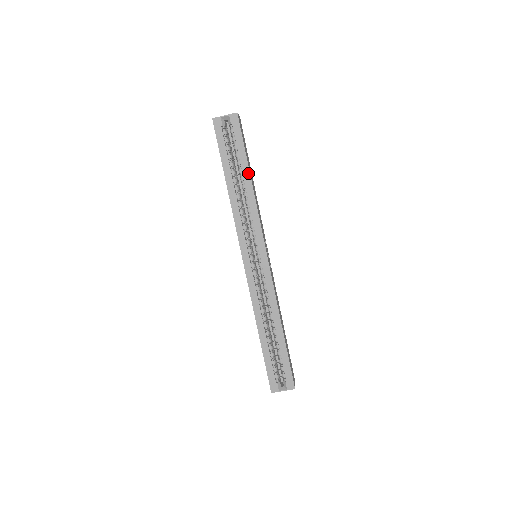
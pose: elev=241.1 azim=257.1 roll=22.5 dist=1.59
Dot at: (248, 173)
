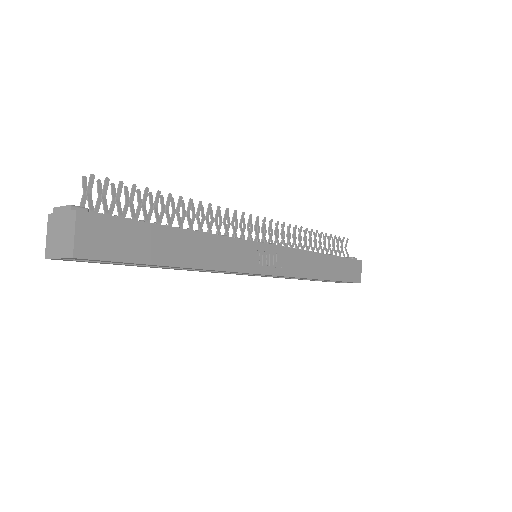
Dot at: (174, 267)
